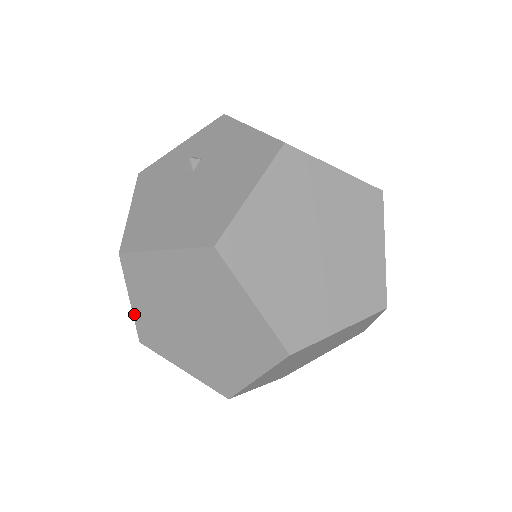
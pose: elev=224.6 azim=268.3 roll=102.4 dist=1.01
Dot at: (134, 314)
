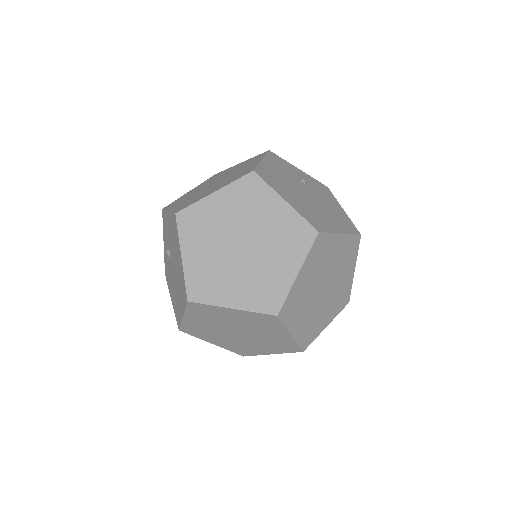
Dot at: (222, 347)
